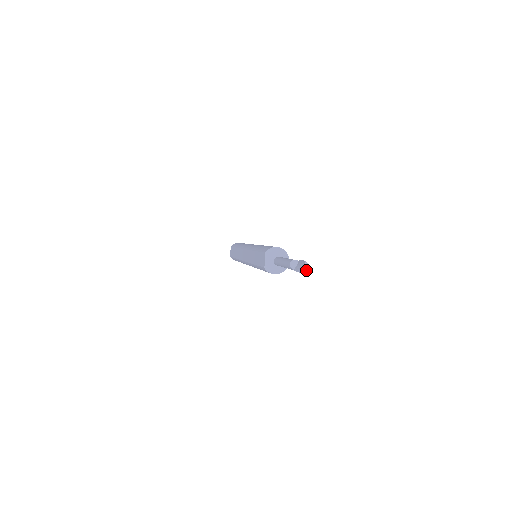
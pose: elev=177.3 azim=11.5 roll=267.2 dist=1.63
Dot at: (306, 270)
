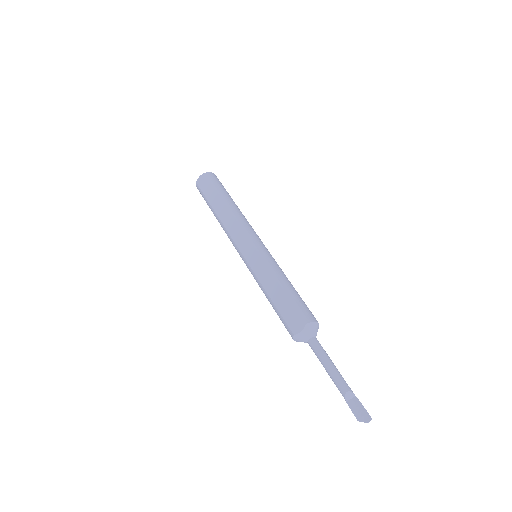
Dot at: (364, 422)
